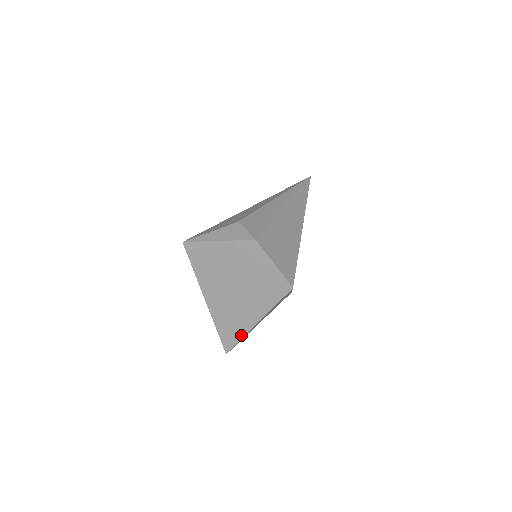
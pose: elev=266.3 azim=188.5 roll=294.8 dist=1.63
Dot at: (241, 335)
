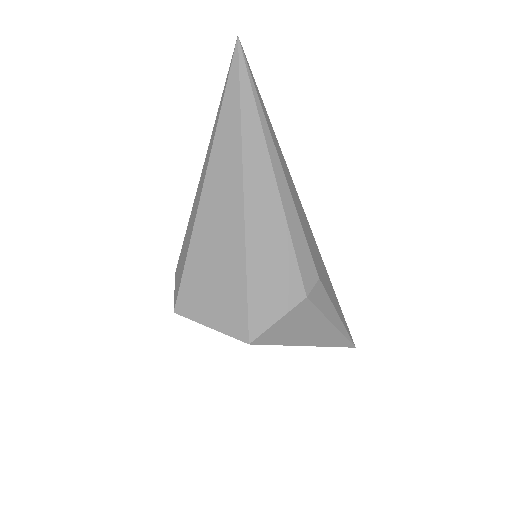
Dot at: occluded
